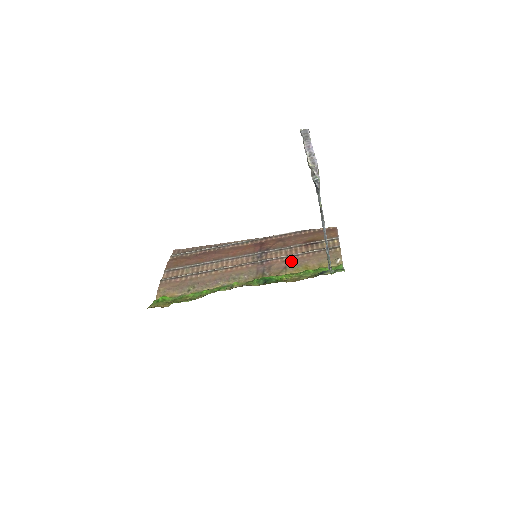
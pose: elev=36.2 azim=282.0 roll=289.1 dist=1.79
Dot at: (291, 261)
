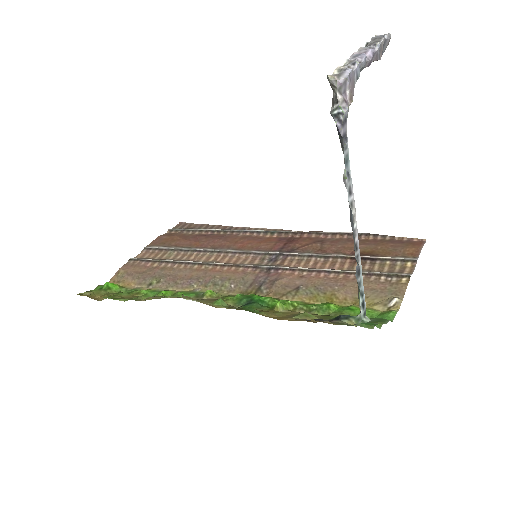
Dot at: (313, 279)
